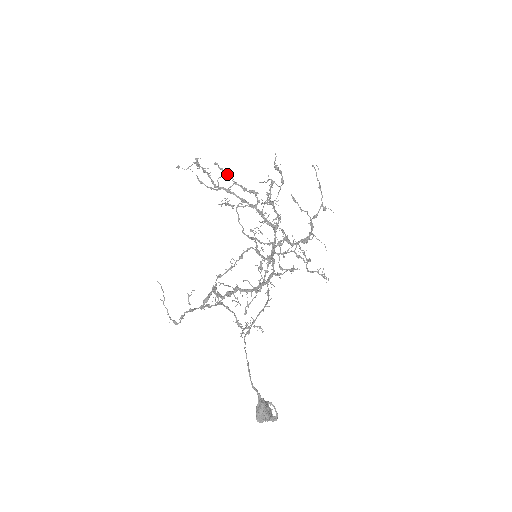
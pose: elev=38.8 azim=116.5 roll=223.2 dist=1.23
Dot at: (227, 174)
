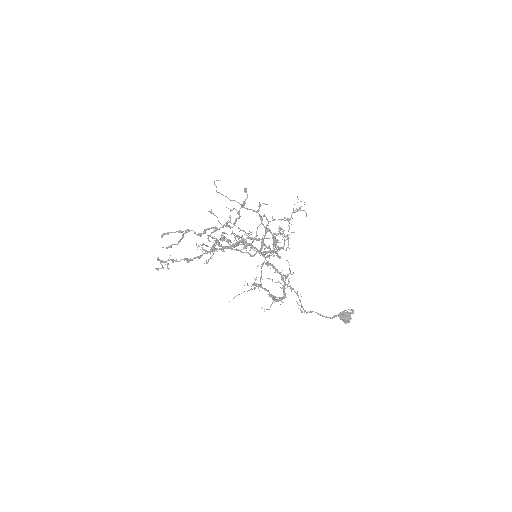
Dot at: occluded
